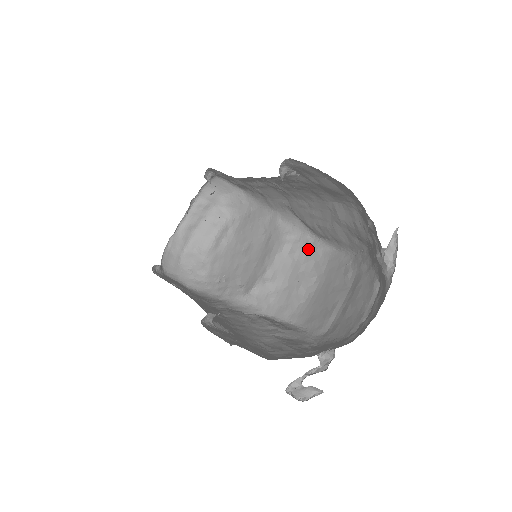
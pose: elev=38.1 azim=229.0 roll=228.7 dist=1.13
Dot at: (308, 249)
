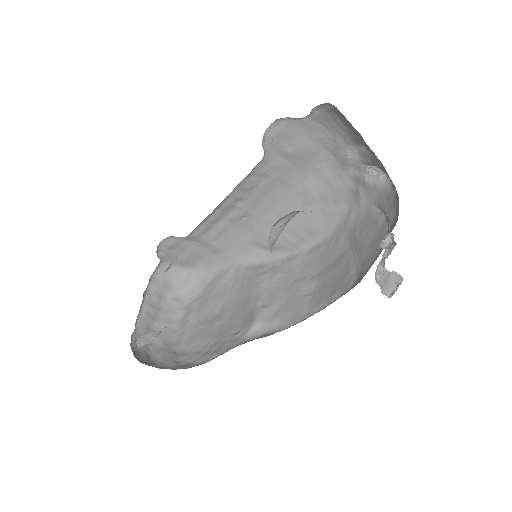
Dot at: (286, 266)
